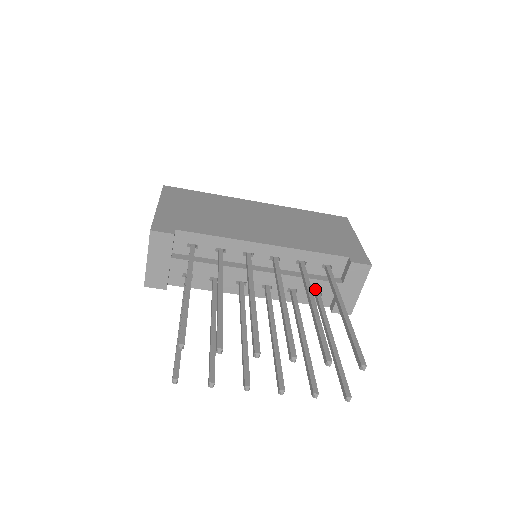
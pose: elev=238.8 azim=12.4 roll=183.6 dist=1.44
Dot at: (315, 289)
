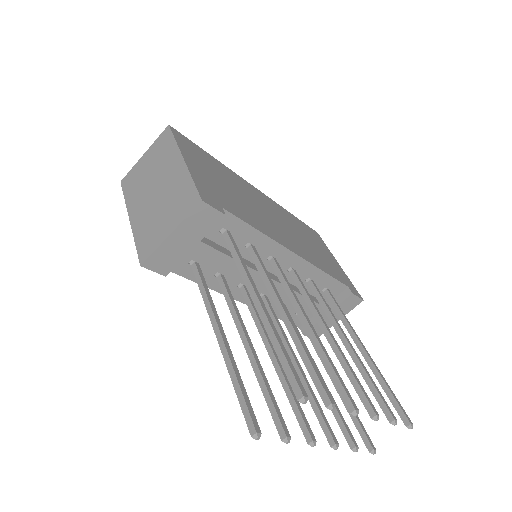
Dot at: occluded
